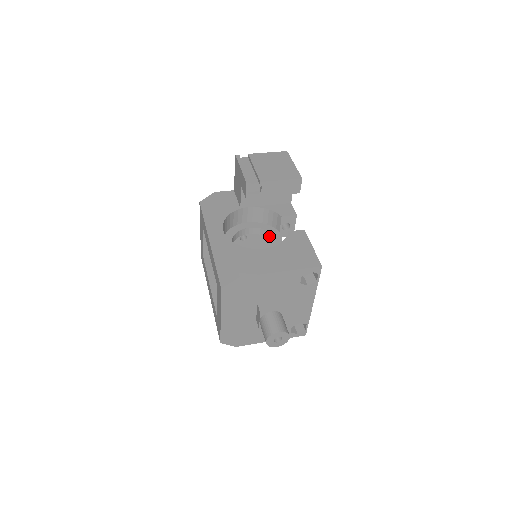
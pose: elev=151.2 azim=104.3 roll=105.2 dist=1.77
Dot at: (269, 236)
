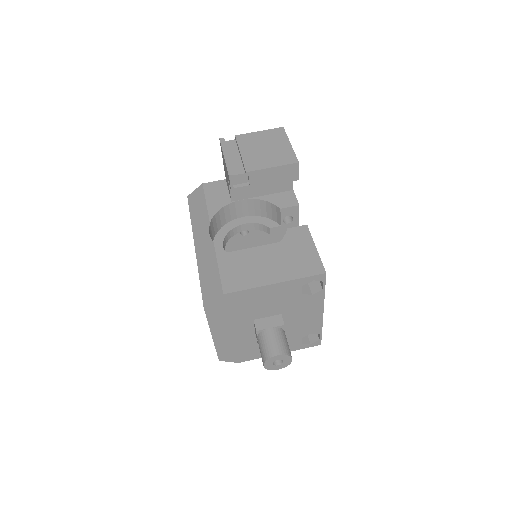
Dot at: (269, 232)
